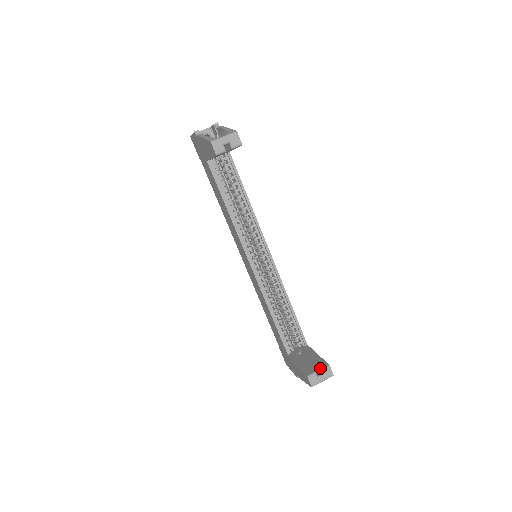
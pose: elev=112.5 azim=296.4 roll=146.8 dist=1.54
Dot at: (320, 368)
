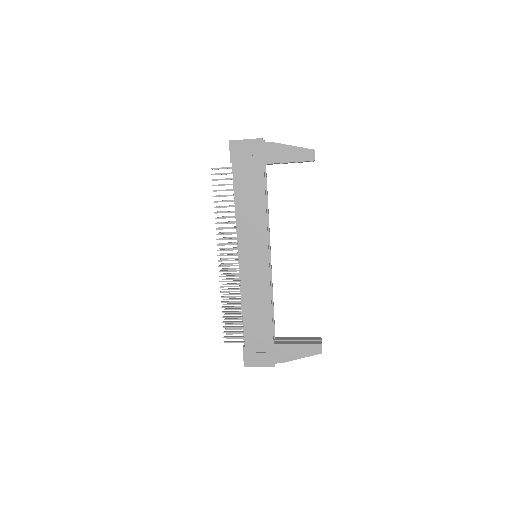
Dot at: (320, 339)
